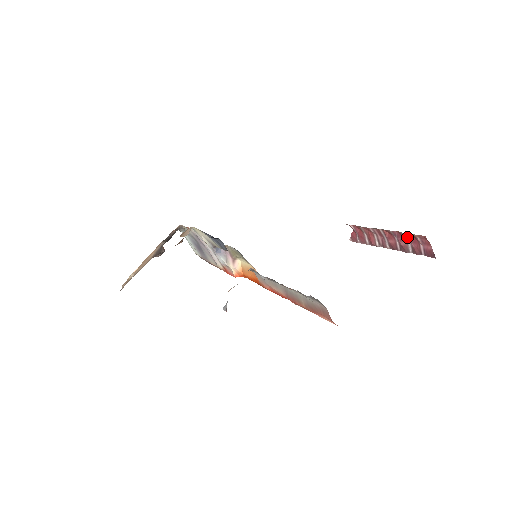
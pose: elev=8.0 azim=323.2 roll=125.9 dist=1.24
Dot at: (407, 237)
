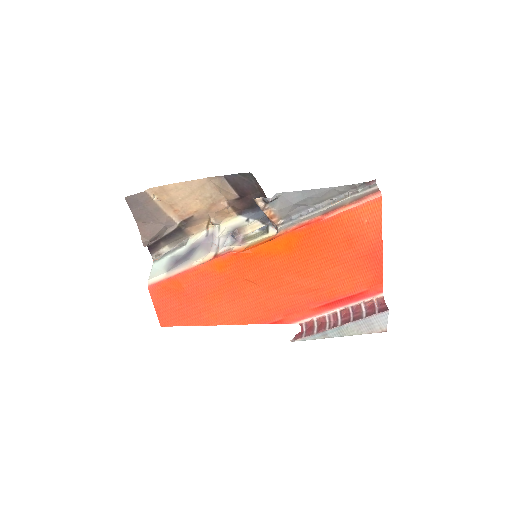
Dot at: (365, 306)
